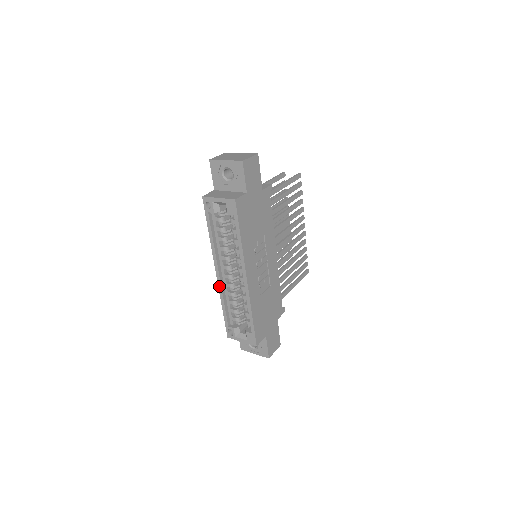
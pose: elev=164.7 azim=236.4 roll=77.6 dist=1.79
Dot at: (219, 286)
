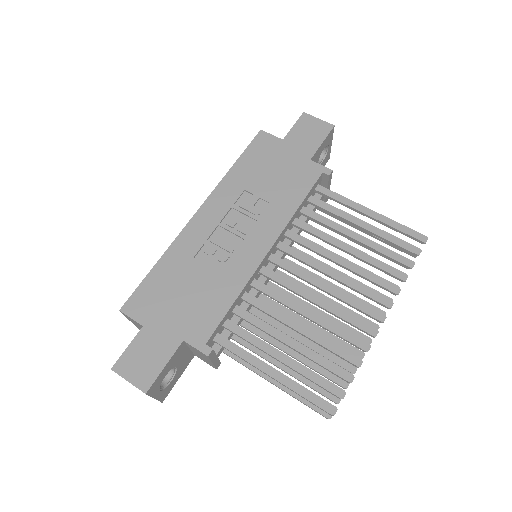
Dot at: occluded
